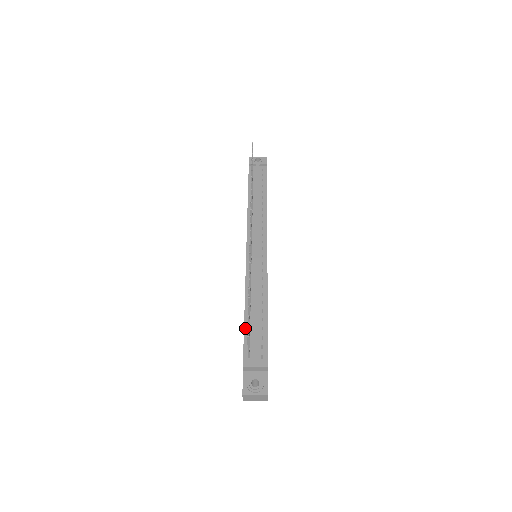
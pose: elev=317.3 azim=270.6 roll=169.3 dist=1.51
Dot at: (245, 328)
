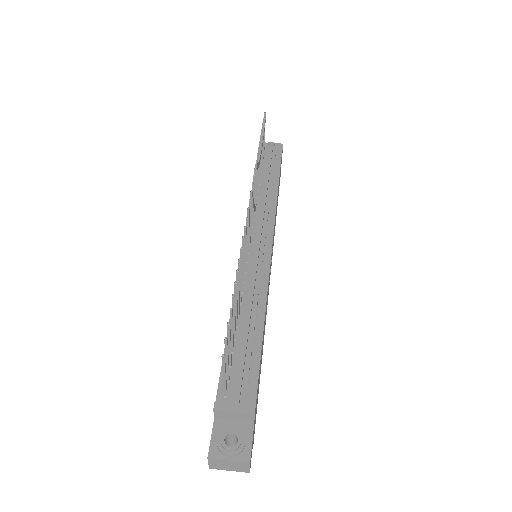
Dot at: occluded
